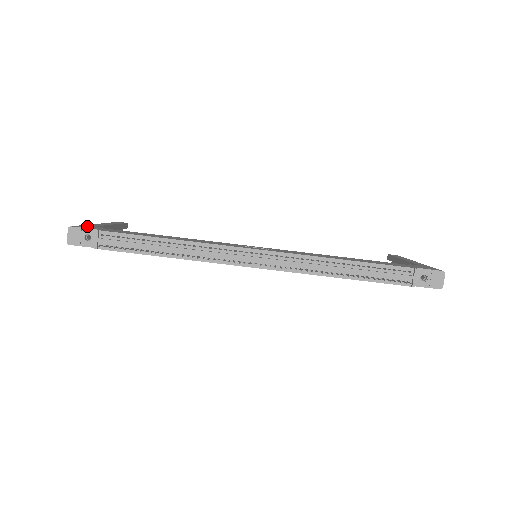
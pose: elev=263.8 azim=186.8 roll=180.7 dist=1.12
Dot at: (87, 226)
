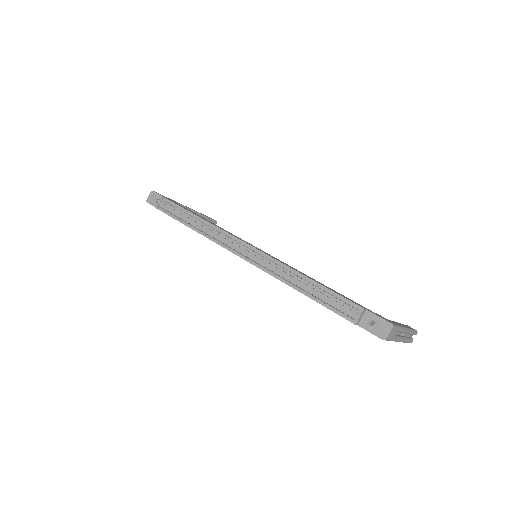
Dot at: (166, 197)
